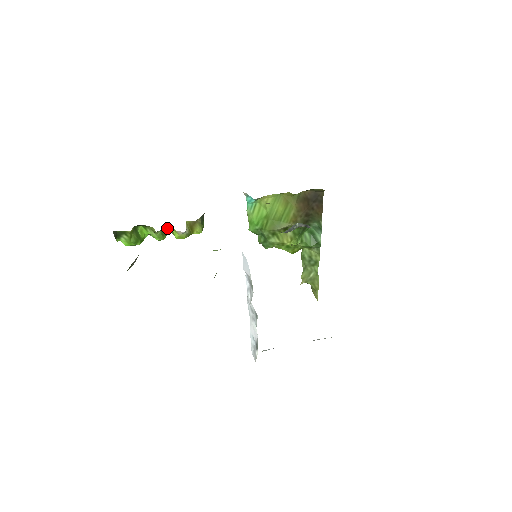
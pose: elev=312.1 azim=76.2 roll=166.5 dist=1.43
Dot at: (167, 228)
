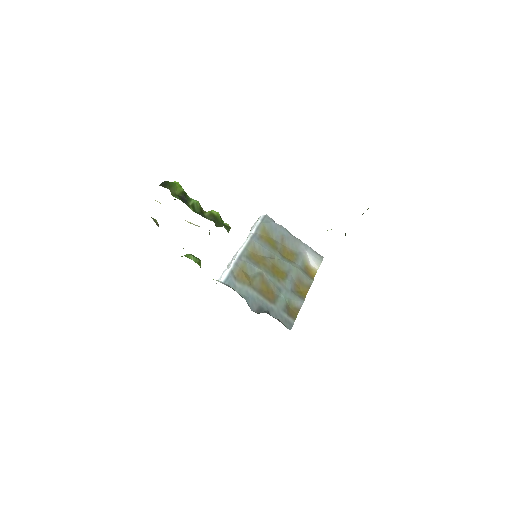
Dot at: occluded
